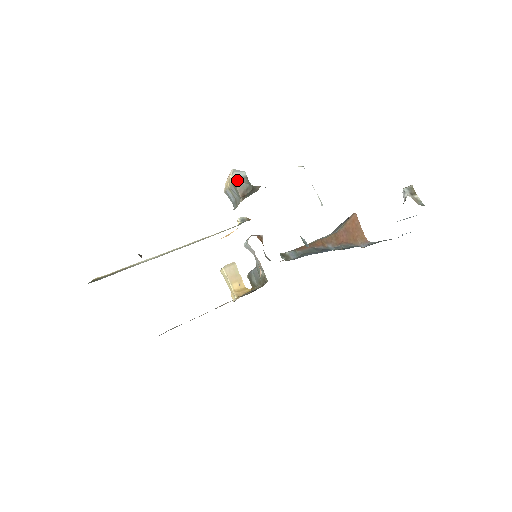
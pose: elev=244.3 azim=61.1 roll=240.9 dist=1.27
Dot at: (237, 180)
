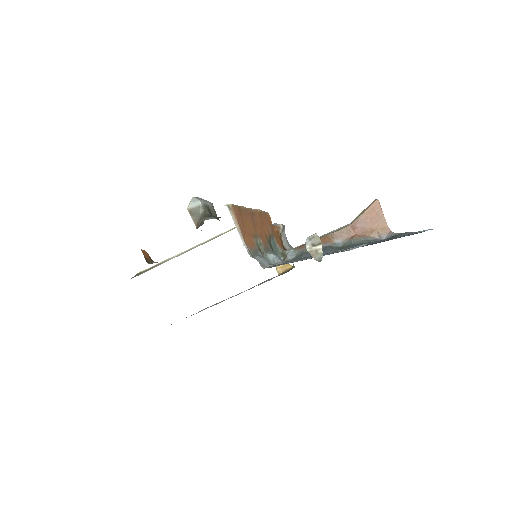
Dot at: (192, 211)
